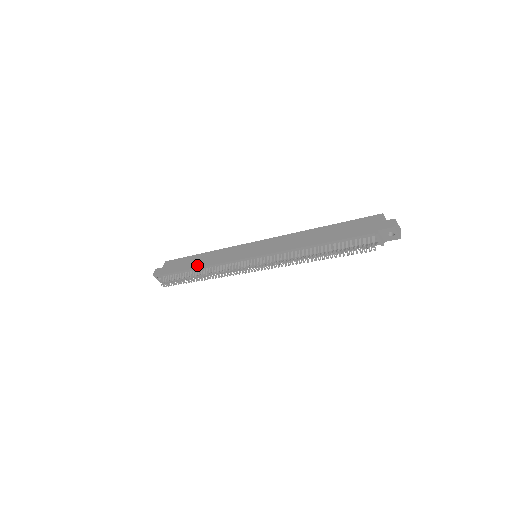
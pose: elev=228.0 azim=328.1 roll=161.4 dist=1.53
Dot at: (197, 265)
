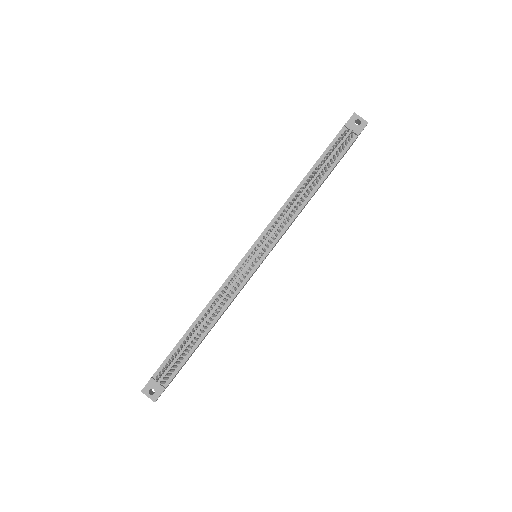
Dot at: occluded
